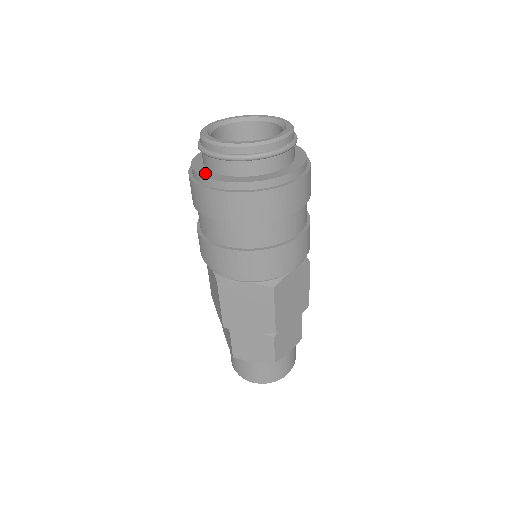
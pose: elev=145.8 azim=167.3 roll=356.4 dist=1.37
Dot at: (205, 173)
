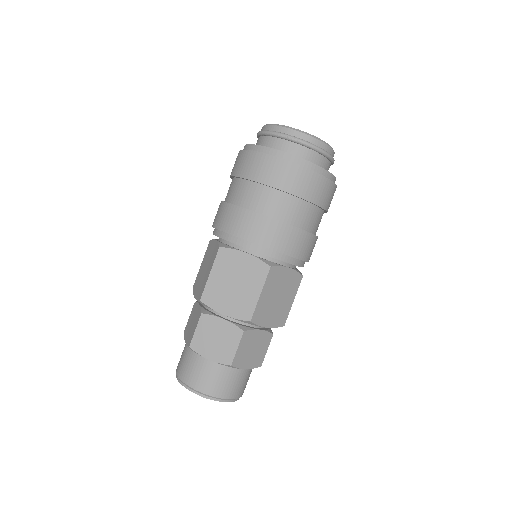
Dot at: (300, 158)
